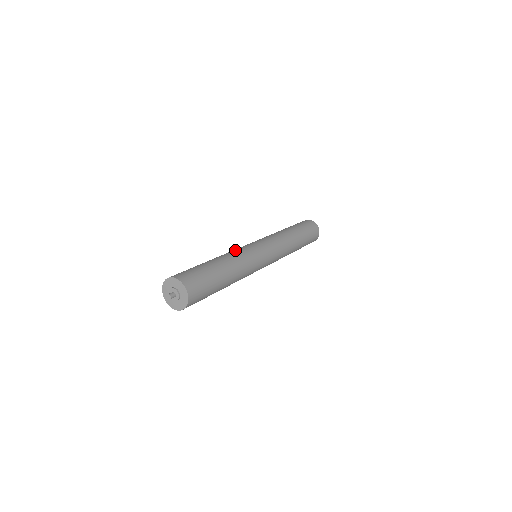
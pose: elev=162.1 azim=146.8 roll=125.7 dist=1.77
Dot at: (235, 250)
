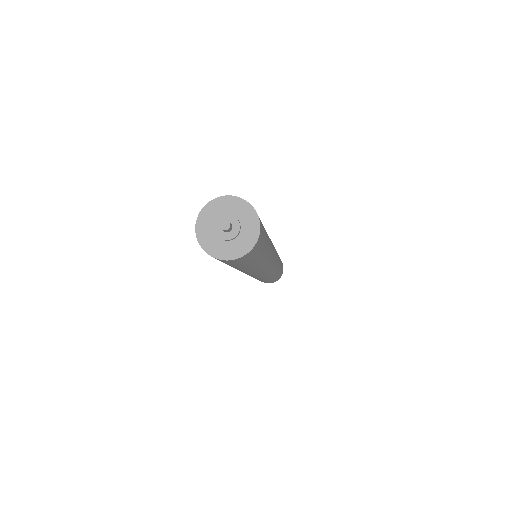
Dot at: occluded
